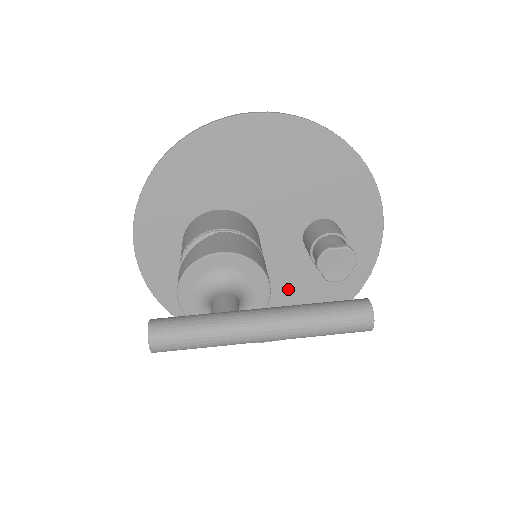
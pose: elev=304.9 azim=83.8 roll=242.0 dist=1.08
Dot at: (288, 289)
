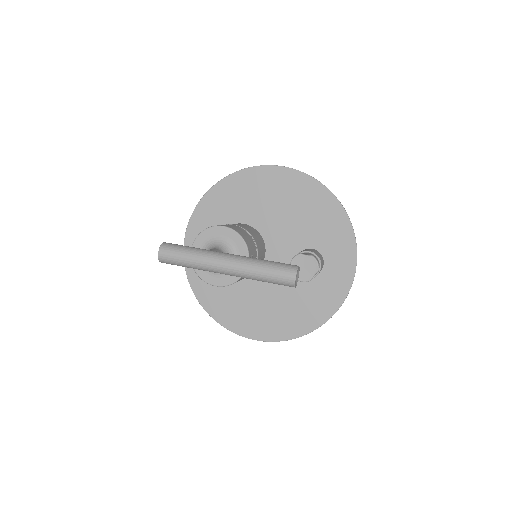
Dot at: (278, 298)
